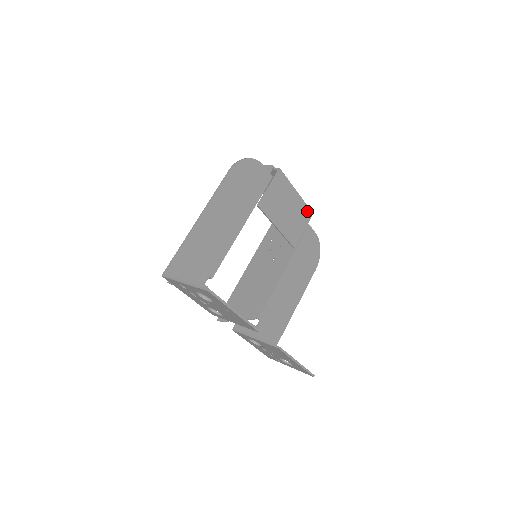
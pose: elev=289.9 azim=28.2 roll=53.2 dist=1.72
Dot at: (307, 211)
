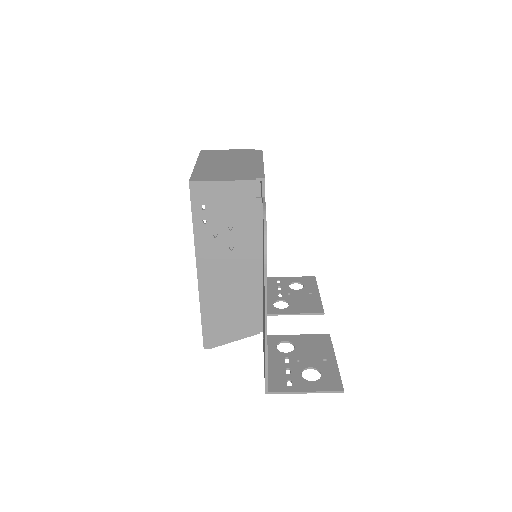
Dot at: occluded
